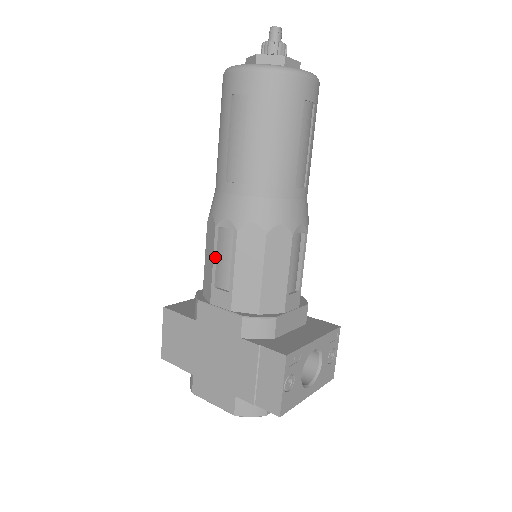
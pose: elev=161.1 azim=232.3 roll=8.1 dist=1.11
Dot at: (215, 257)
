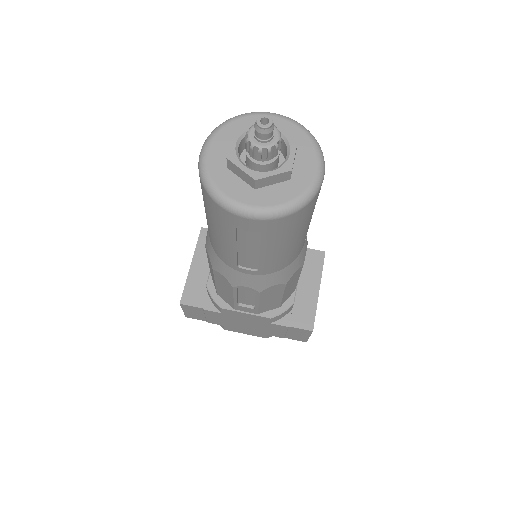
Dot at: (236, 297)
